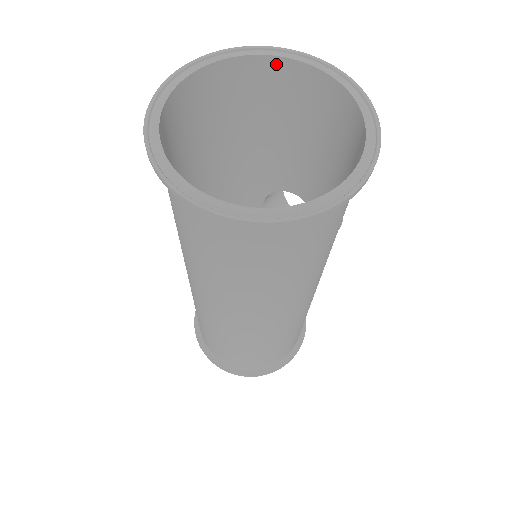
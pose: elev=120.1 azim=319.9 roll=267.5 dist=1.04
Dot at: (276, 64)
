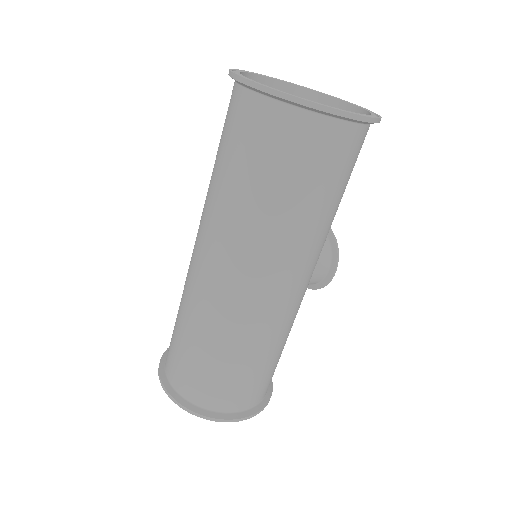
Dot at: (325, 101)
